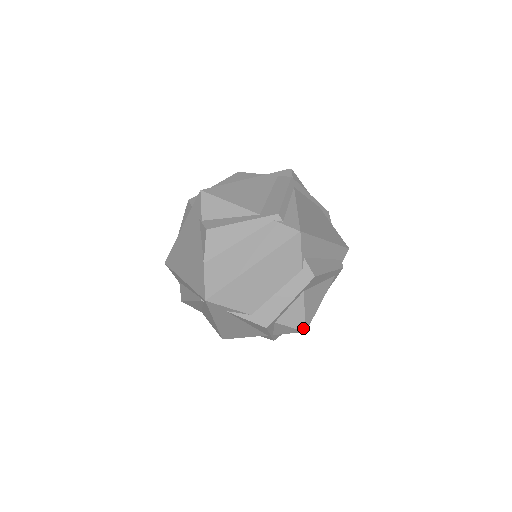
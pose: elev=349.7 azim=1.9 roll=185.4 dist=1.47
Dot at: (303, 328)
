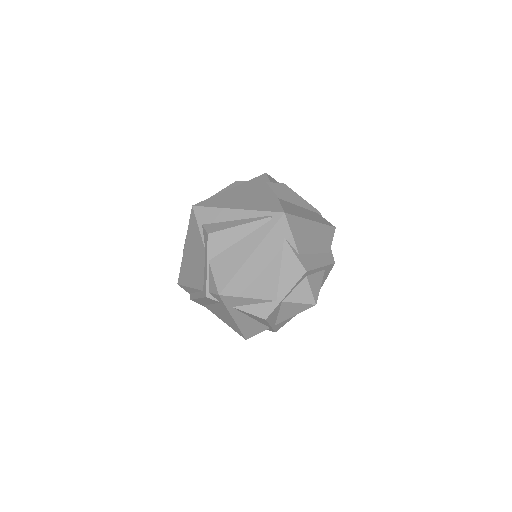
Dot at: (316, 300)
